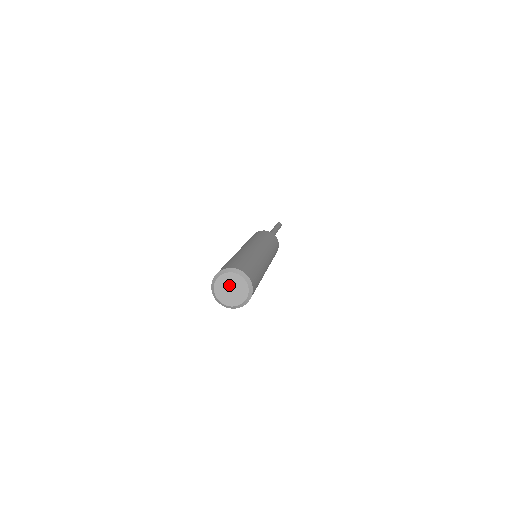
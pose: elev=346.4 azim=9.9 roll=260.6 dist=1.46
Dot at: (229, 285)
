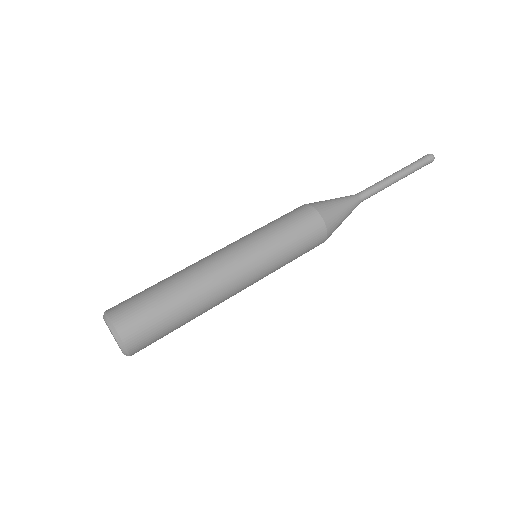
Dot at: occluded
